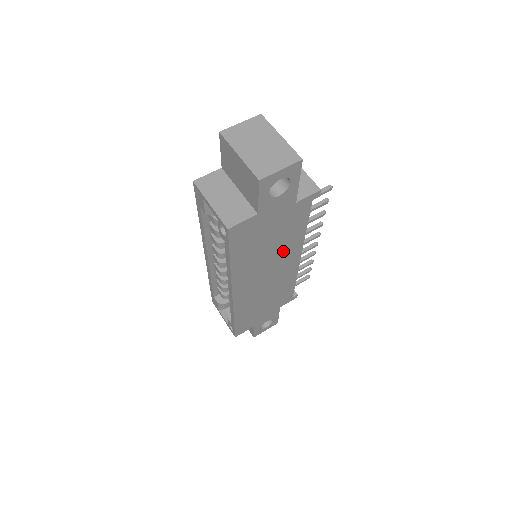
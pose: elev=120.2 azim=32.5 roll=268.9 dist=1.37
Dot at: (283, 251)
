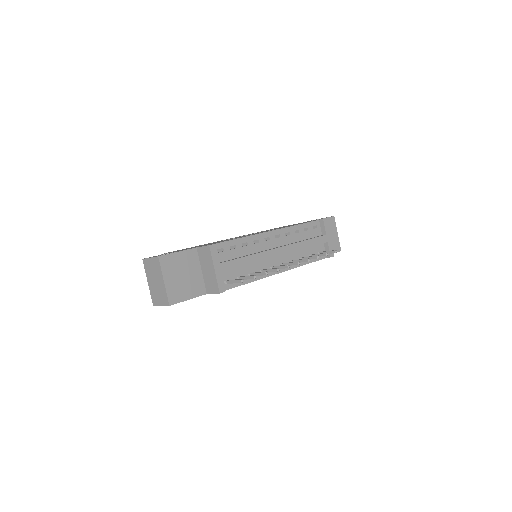
Dot at: occluded
